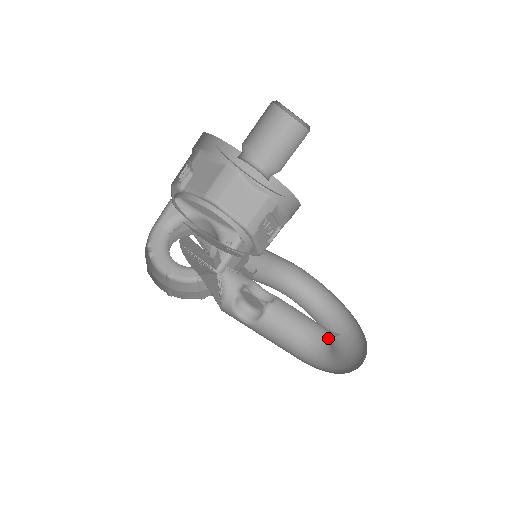
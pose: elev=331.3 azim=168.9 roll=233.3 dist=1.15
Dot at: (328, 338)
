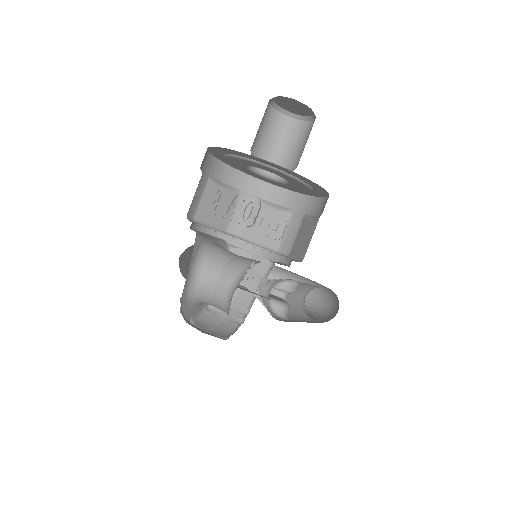
Dot at: occluded
